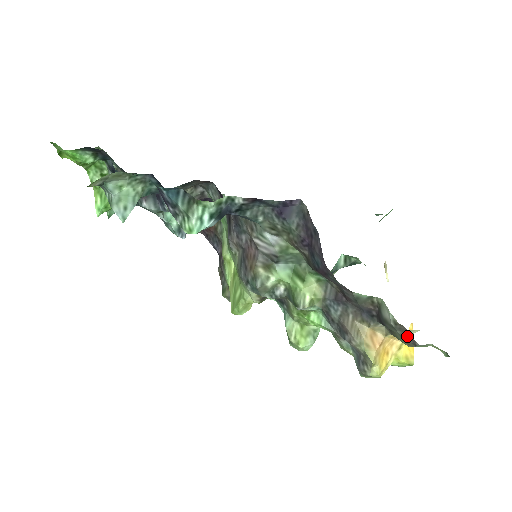
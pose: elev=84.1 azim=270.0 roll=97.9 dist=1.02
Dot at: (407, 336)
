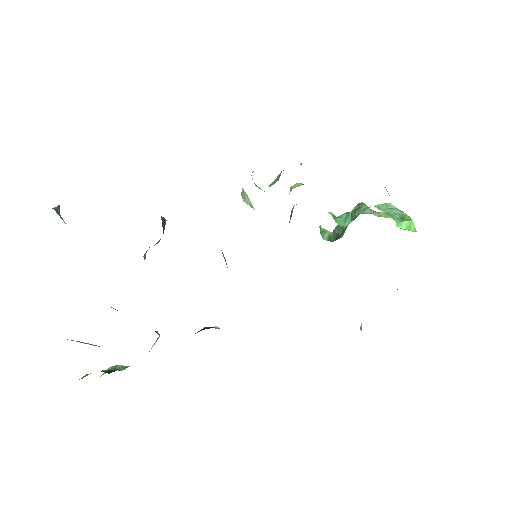
Dot at: occluded
